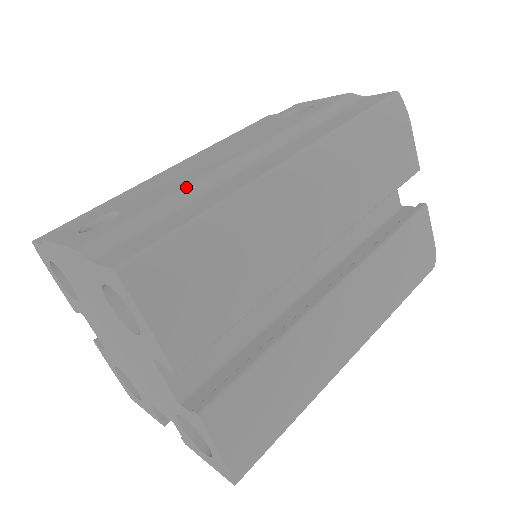
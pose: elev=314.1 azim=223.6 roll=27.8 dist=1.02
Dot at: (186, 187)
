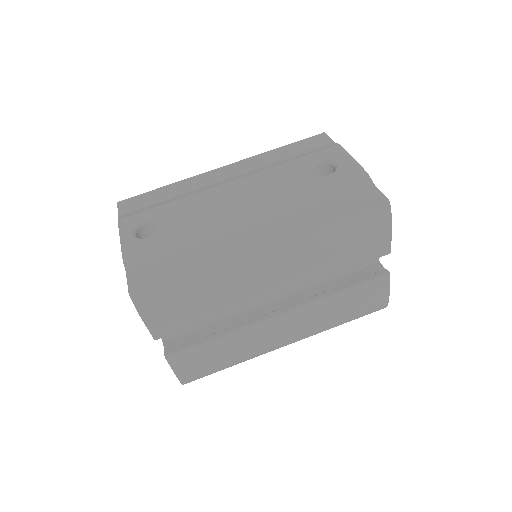
Dot at: (199, 232)
